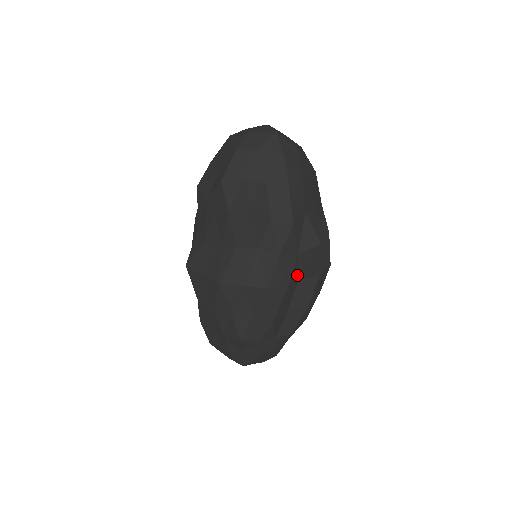
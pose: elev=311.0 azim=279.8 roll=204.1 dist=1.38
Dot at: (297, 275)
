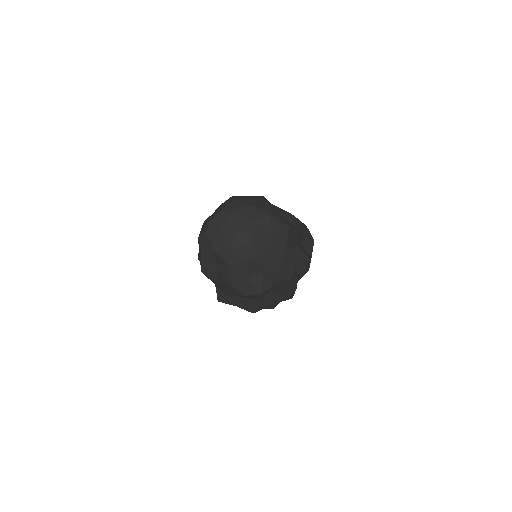
Dot at: (298, 275)
